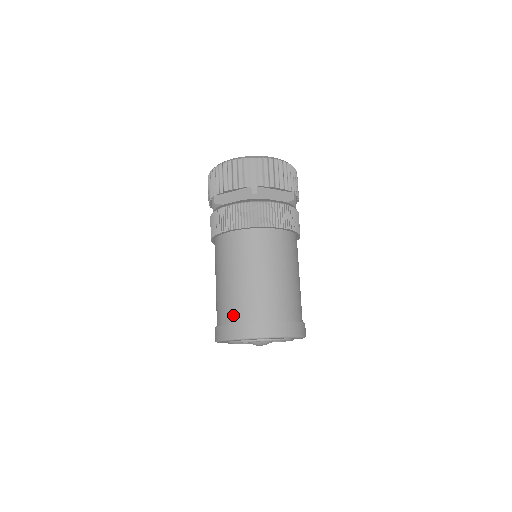
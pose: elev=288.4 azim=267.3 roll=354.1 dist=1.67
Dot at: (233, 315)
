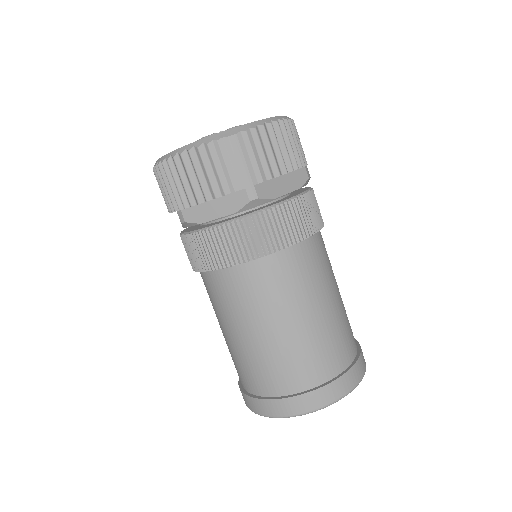
Dot at: (272, 385)
